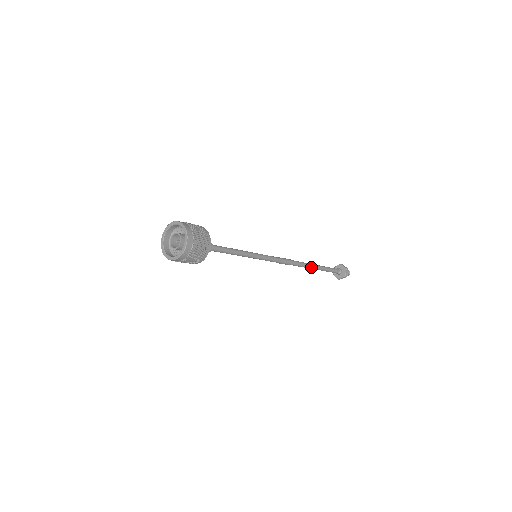
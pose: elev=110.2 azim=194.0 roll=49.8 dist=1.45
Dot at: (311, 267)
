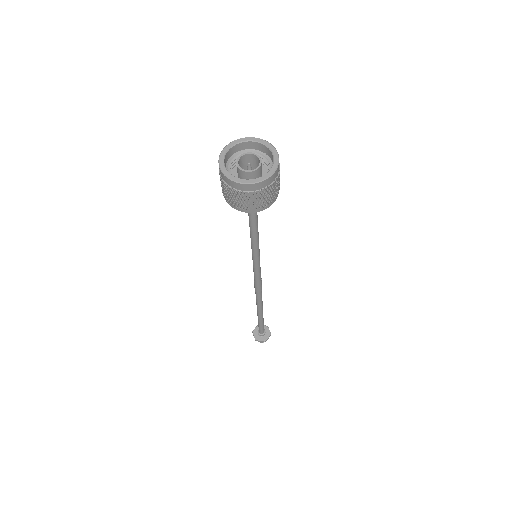
Dot at: (262, 307)
